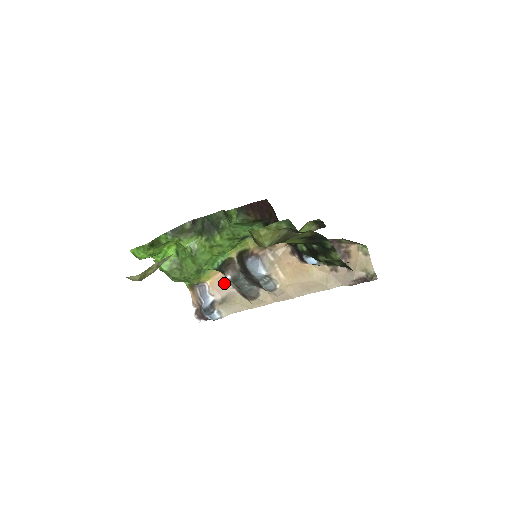
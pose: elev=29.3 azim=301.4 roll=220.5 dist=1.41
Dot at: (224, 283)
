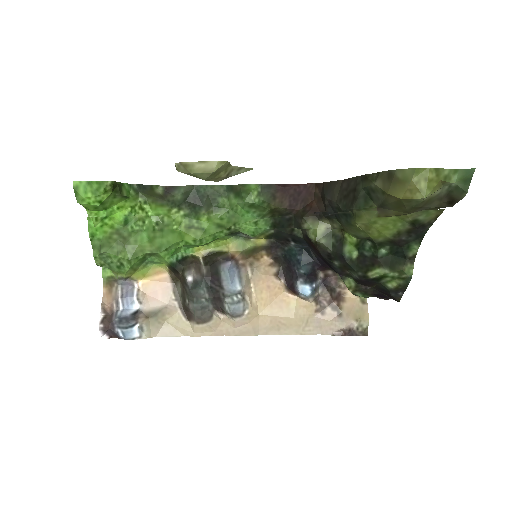
Dot at: (165, 290)
